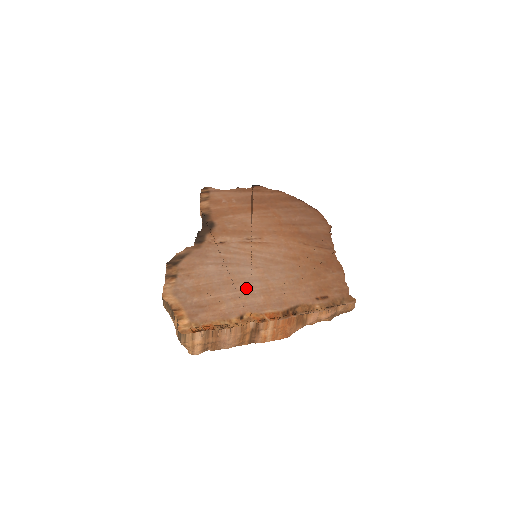
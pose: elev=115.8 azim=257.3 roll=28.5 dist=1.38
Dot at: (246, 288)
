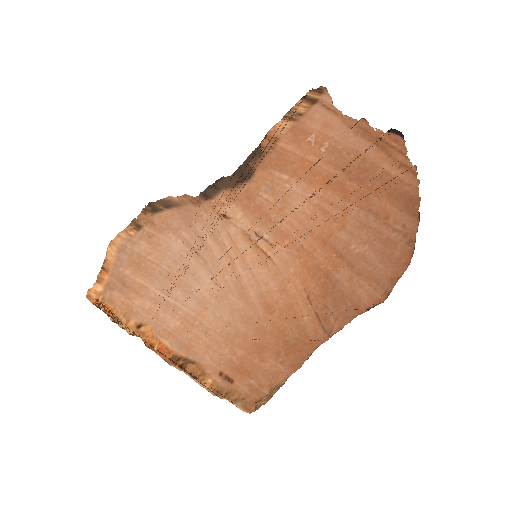
Dot at: (178, 299)
